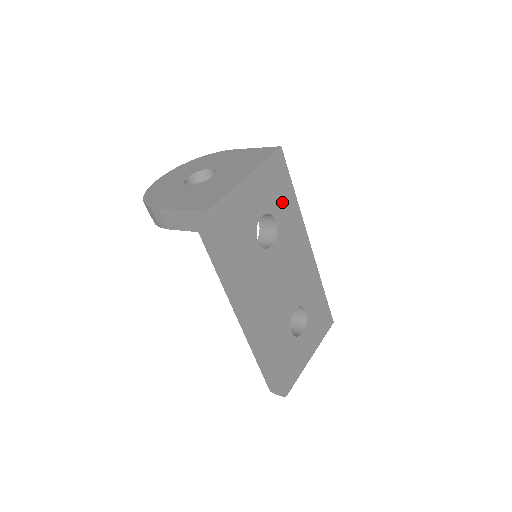
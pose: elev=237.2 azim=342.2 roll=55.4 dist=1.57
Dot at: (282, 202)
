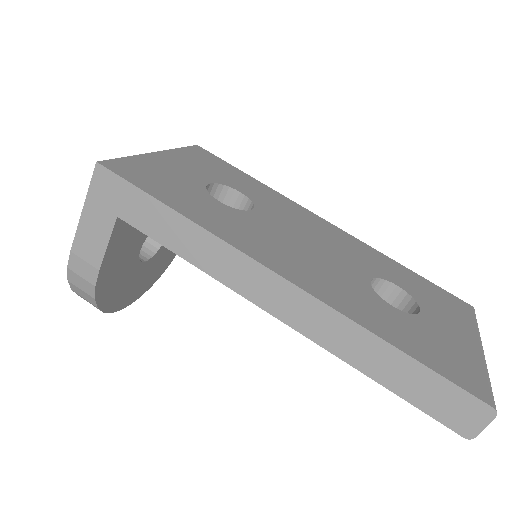
Dot at: (236, 180)
